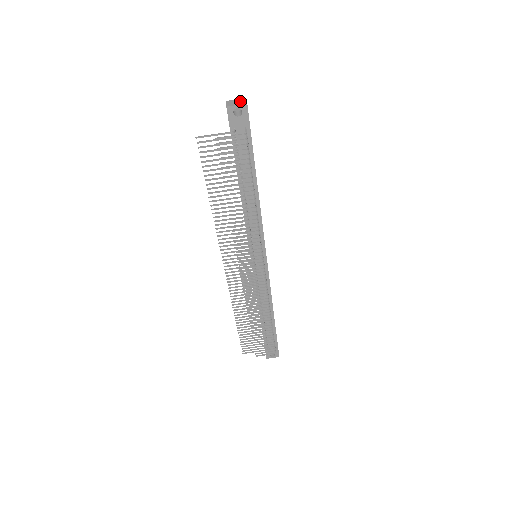
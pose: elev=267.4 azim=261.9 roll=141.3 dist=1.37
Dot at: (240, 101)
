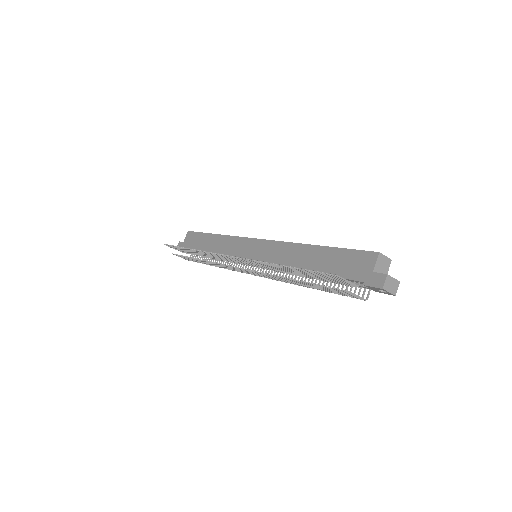
Dot at: (395, 286)
